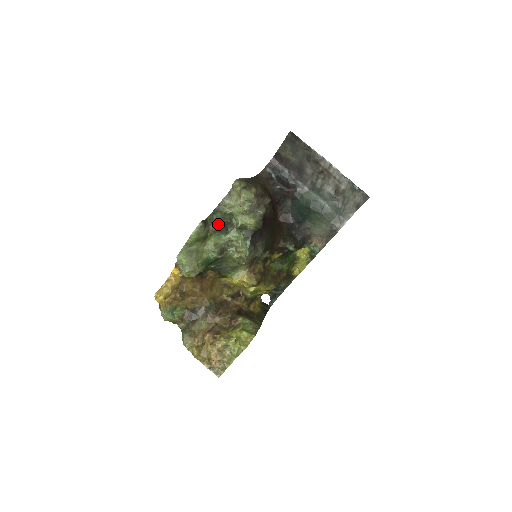
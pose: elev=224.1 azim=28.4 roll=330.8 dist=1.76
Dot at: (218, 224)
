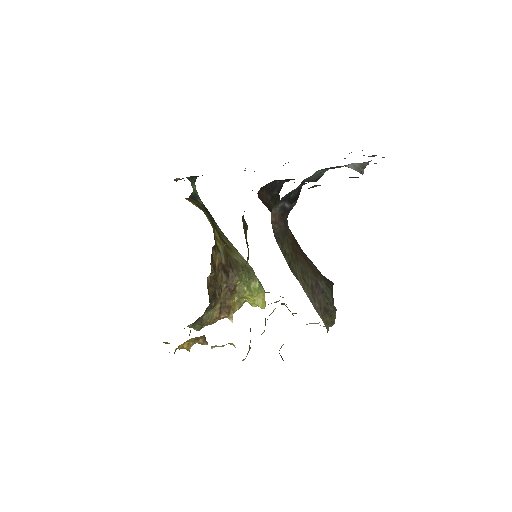
Dot at: occluded
